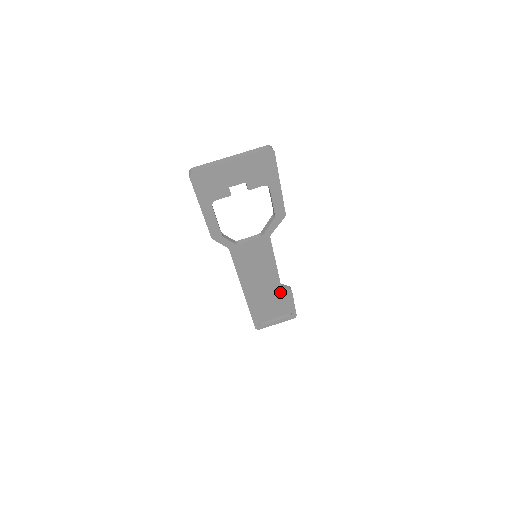
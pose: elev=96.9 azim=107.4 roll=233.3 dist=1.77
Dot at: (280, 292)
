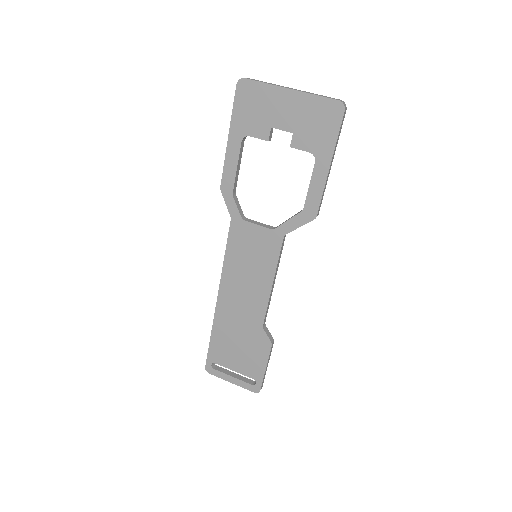
Dot at: (258, 335)
